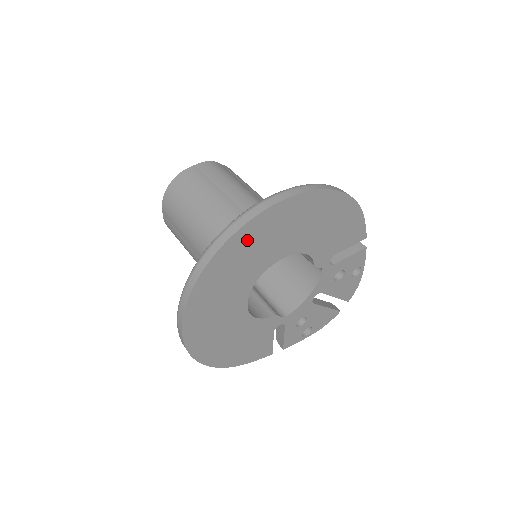
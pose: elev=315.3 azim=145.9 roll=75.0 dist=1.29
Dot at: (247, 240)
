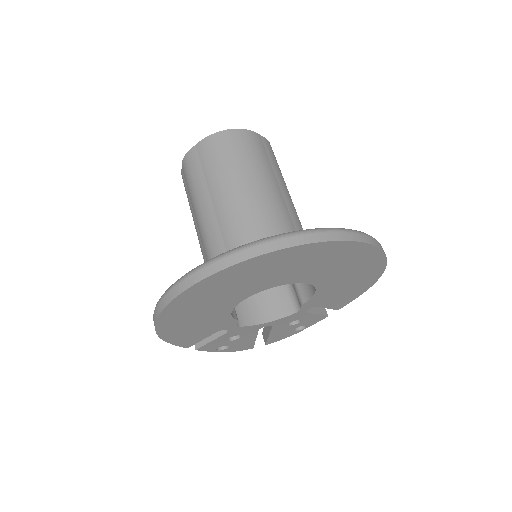
Dot at: (325, 252)
